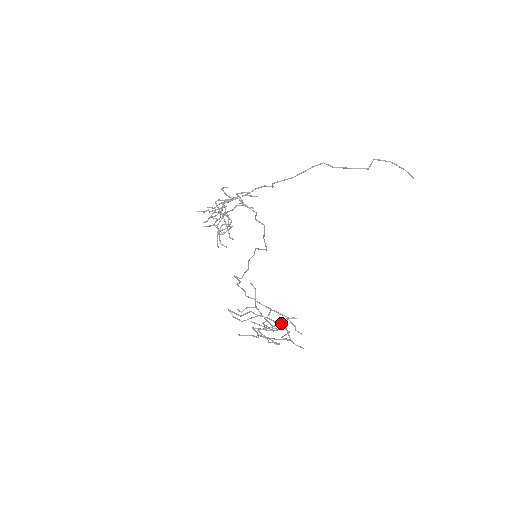
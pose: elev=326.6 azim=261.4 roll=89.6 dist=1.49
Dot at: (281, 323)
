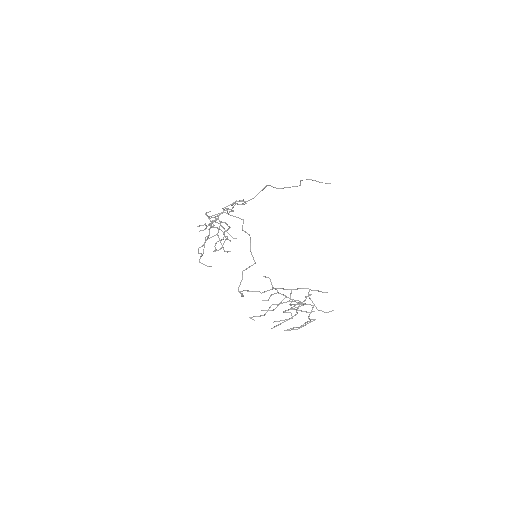
Dot at: occluded
